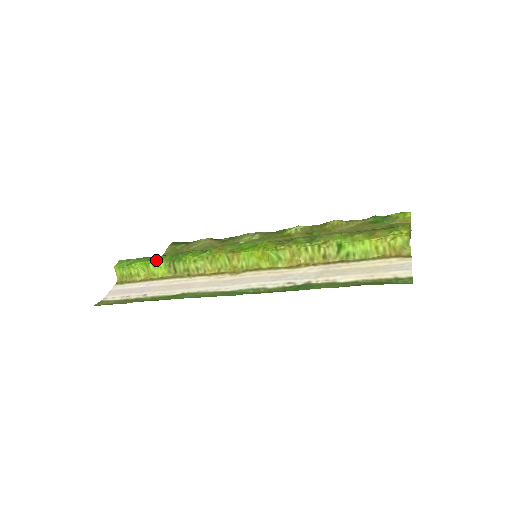
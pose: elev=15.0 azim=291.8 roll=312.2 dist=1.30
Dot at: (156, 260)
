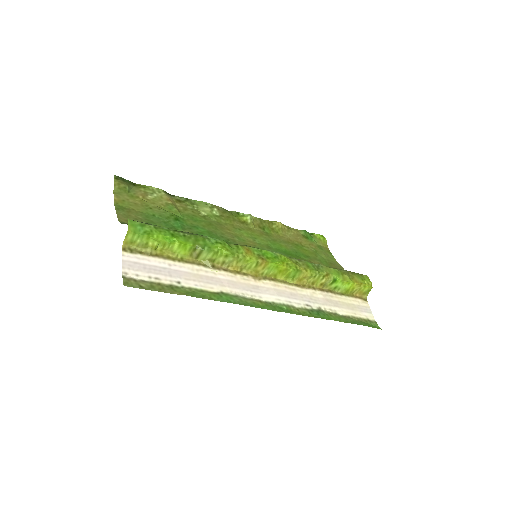
Dot at: (182, 239)
